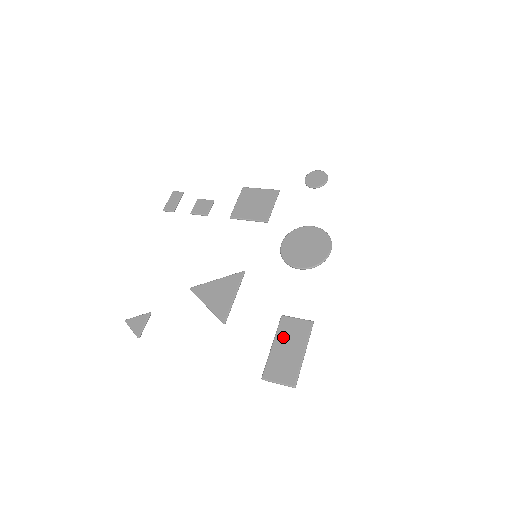
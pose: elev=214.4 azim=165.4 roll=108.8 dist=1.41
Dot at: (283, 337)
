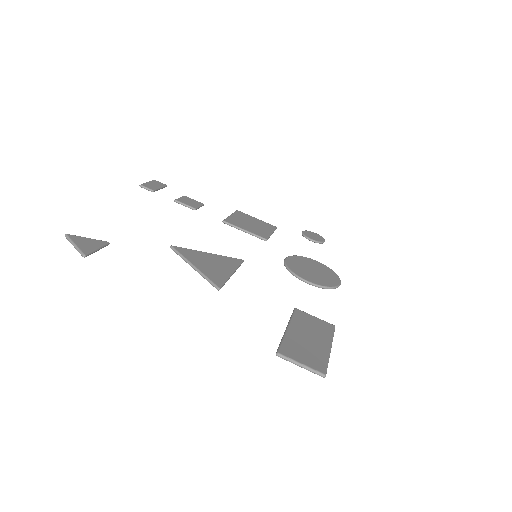
Dot at: (301, 325)
